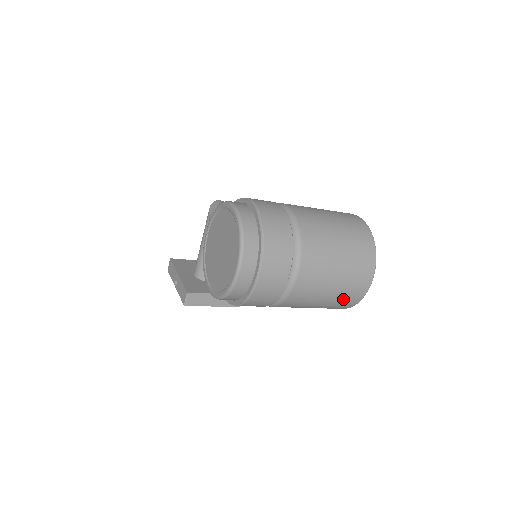
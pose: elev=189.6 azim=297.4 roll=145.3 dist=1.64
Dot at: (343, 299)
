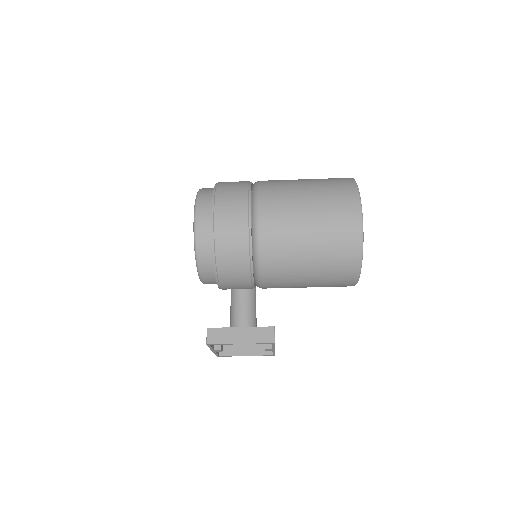
Dot at: (335, 233)
